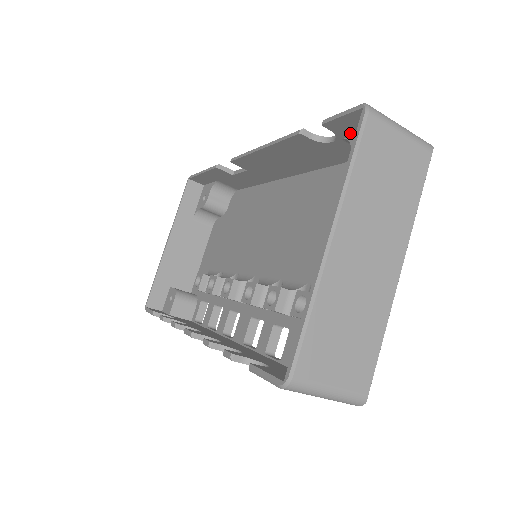
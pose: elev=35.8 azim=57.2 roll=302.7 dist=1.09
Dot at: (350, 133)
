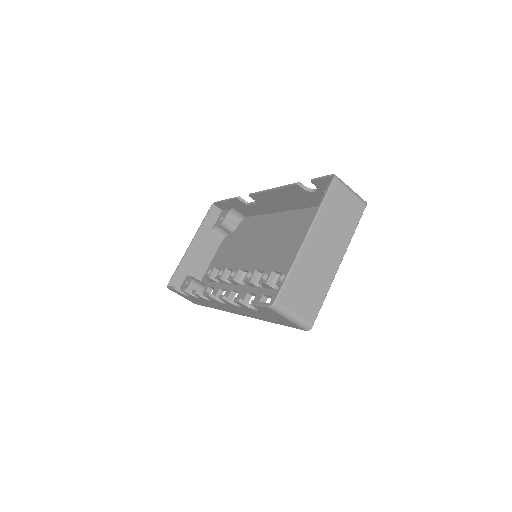
Dot at: (325, 188)
